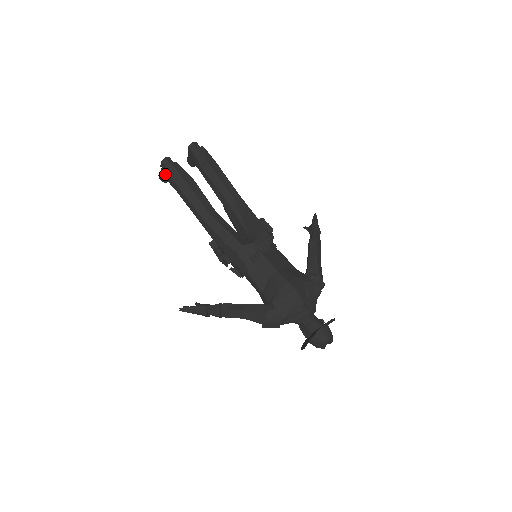
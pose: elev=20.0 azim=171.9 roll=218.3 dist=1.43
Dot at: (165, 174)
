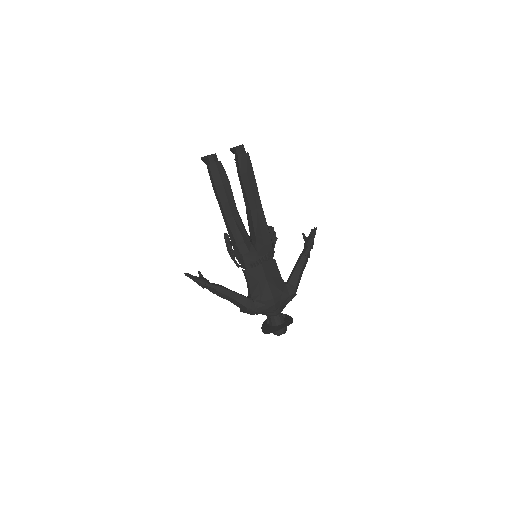
Dot at: (207, 168)
